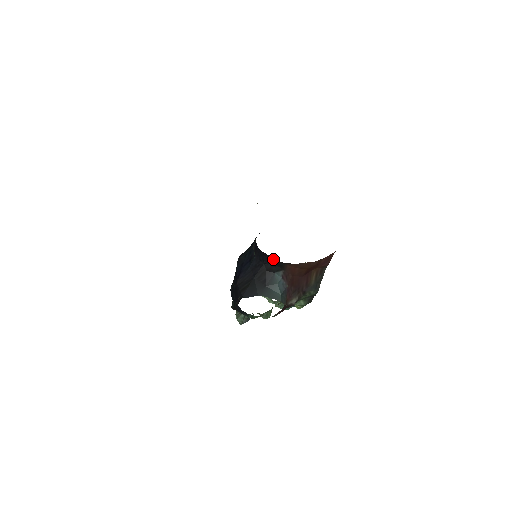
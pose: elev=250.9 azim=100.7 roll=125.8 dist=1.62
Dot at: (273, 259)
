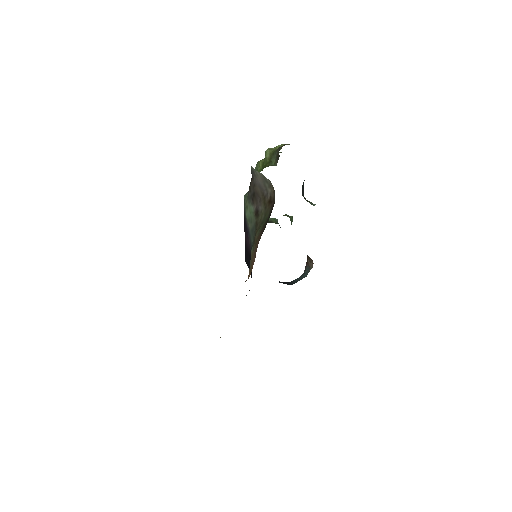
Dot at: occluded
